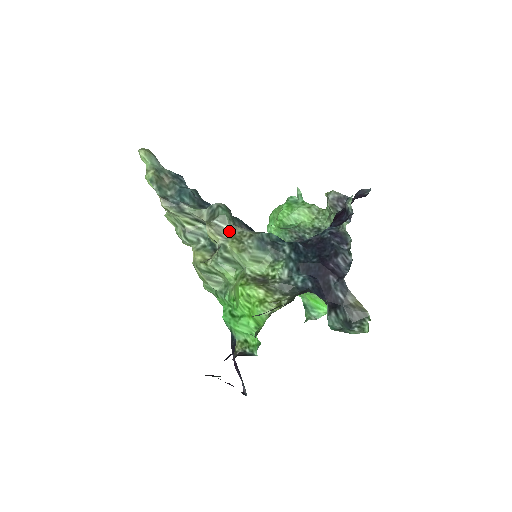
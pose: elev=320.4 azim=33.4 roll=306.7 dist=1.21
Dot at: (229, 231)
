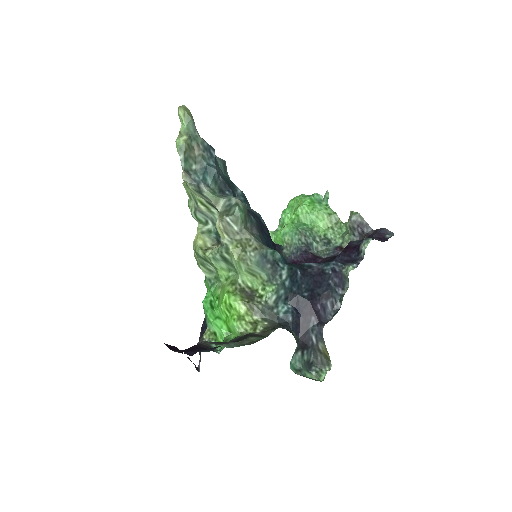
Dot at: (237, 233)
